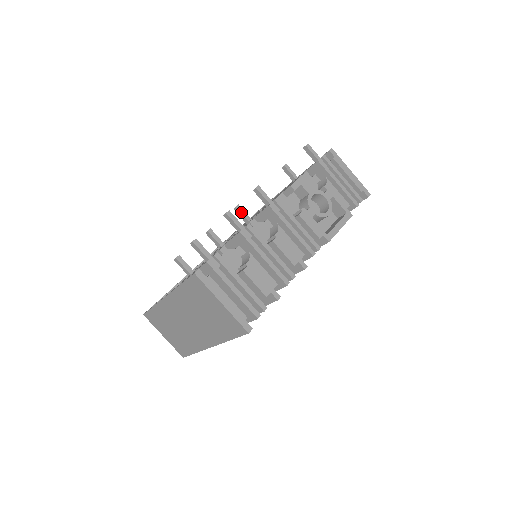
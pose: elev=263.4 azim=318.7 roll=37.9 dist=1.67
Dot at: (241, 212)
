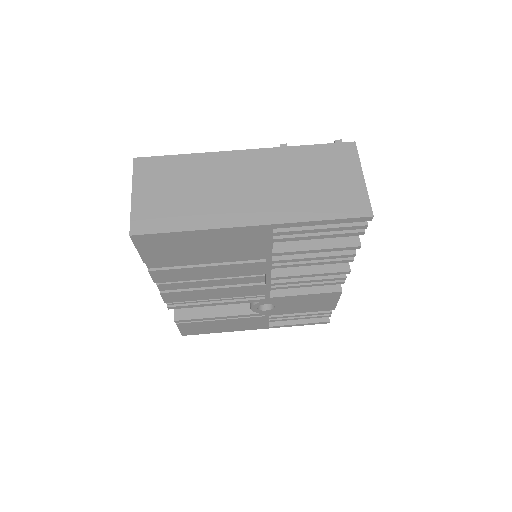
Dot at: occluded
